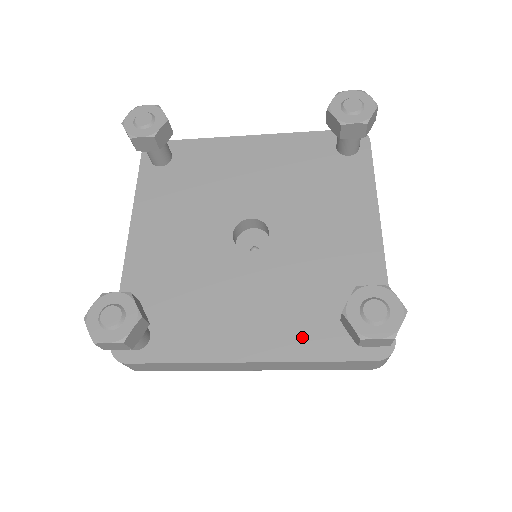
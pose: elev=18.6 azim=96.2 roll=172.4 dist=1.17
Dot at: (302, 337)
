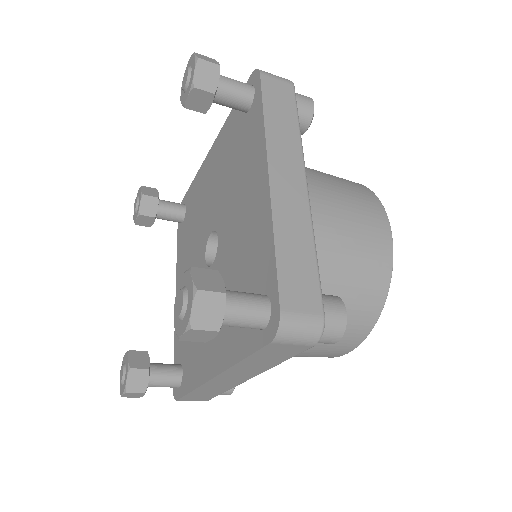
Dot at: (233, 338)
